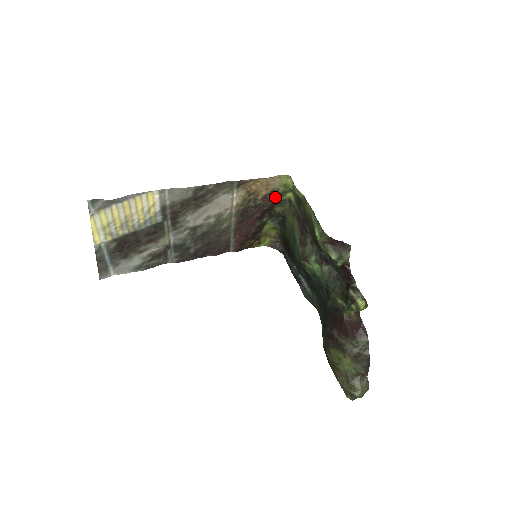
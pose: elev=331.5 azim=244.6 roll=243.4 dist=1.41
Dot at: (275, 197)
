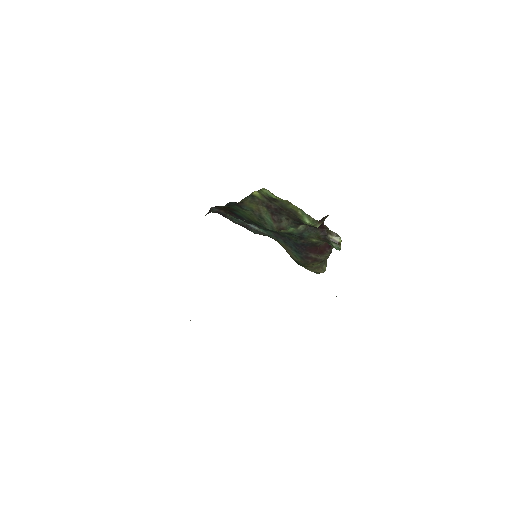
Dot at: occluded
